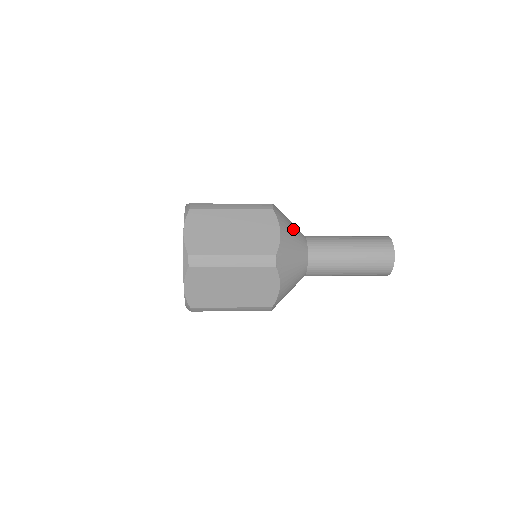
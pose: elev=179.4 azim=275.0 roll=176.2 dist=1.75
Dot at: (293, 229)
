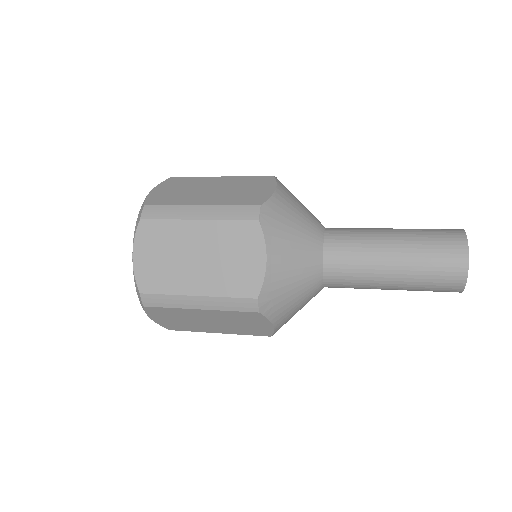
Dot at: (303, 206)
